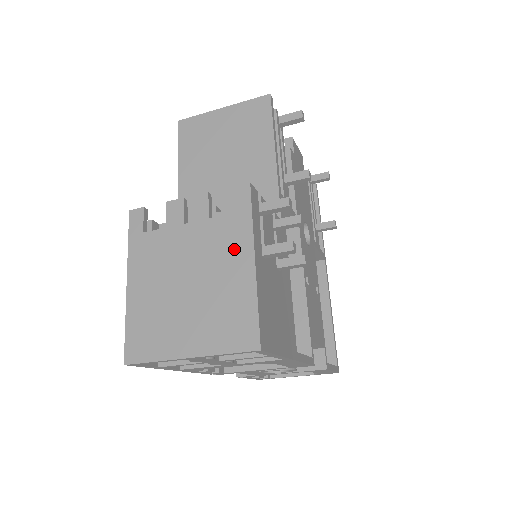
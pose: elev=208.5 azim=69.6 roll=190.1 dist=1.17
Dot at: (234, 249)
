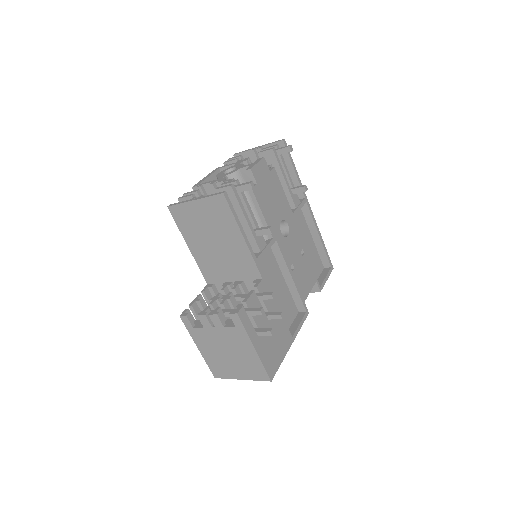
Dot at: (243, 343)
